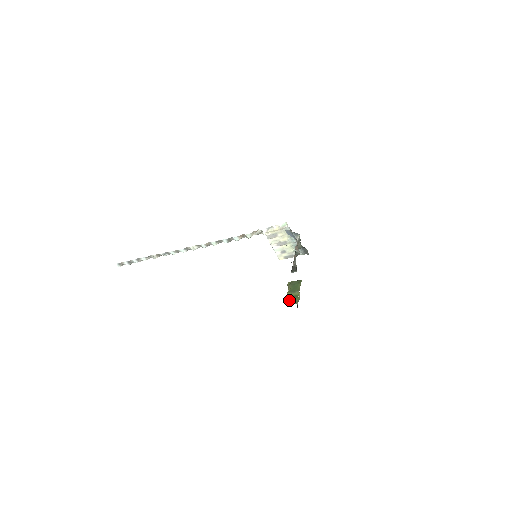
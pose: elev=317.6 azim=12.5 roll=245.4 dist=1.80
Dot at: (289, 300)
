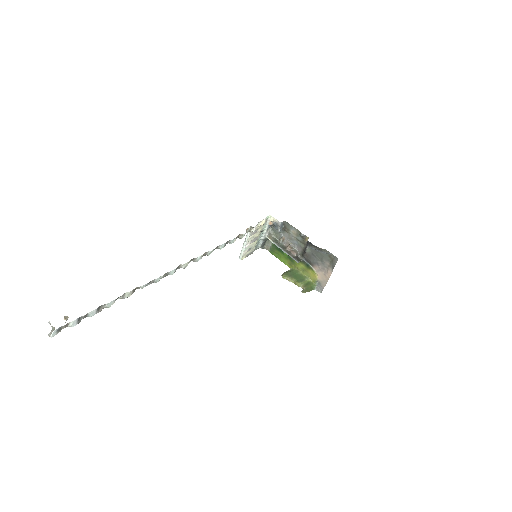
Dot at: (306, 289)
